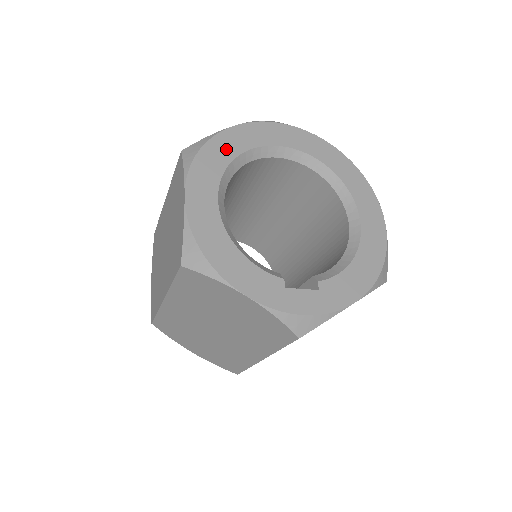
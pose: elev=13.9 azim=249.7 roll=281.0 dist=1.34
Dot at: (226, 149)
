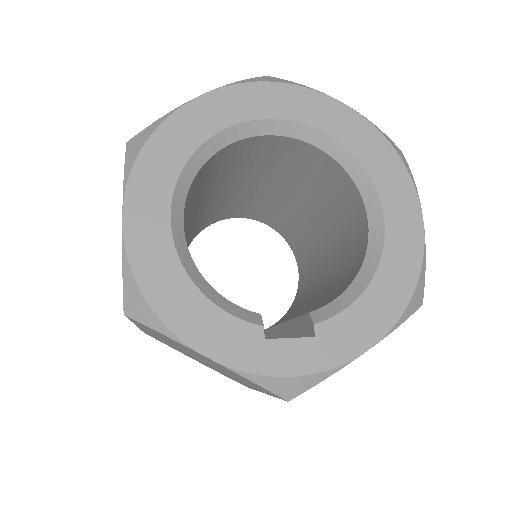
Dot at: (185, 136)
